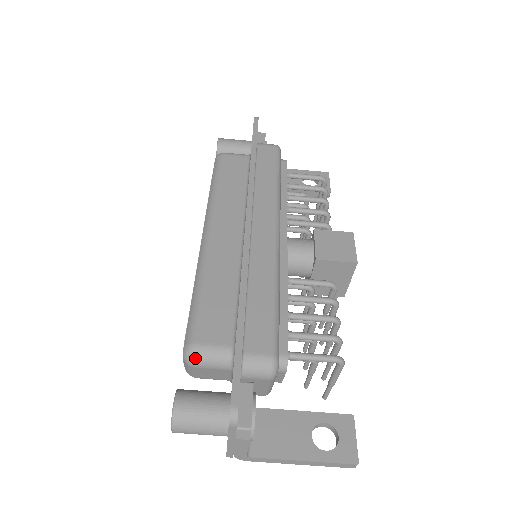
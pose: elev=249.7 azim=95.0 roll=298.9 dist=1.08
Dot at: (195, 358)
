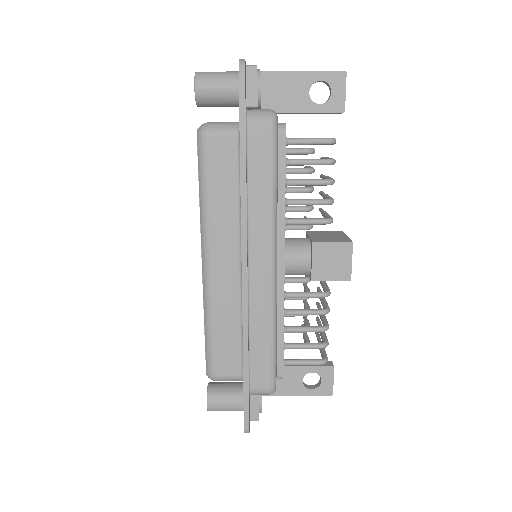
Dot at: occluded
